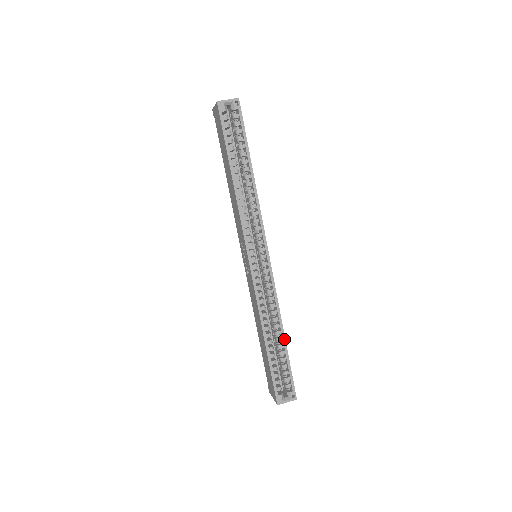
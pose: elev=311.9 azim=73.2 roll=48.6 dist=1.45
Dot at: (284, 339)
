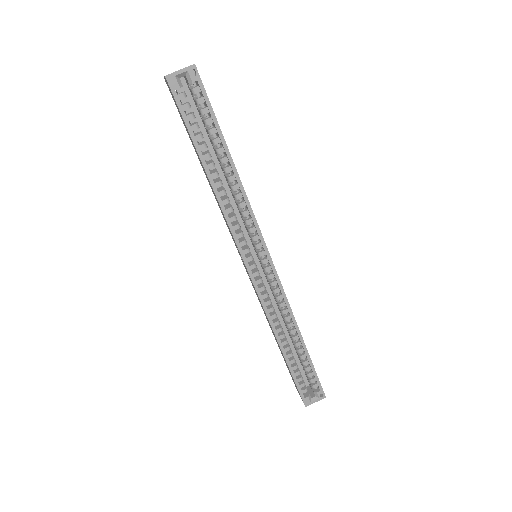
Dot at: (303, 344)
